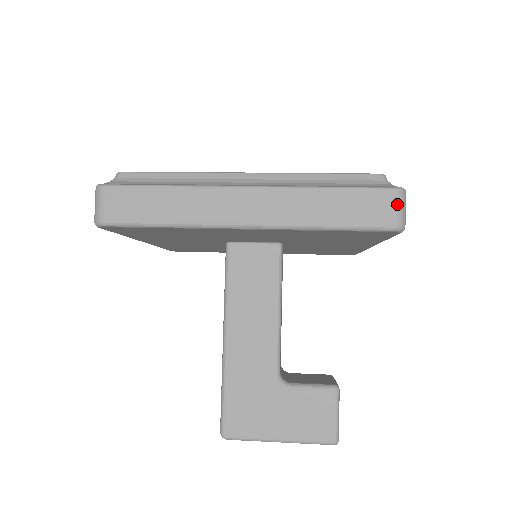
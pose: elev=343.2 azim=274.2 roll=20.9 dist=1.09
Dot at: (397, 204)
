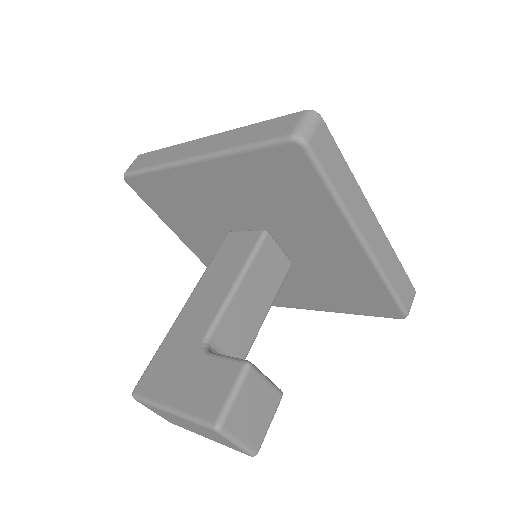
Dot at: (301, 120)
